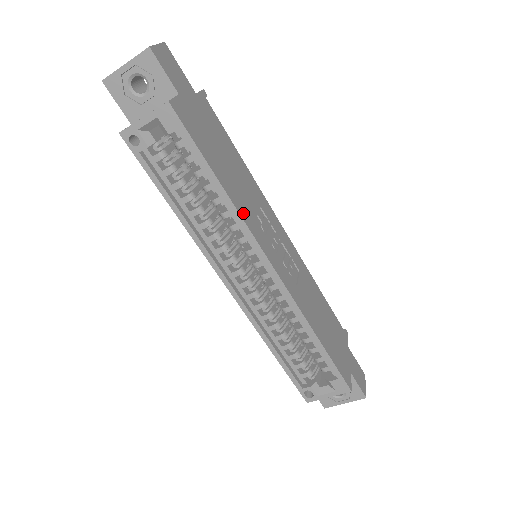
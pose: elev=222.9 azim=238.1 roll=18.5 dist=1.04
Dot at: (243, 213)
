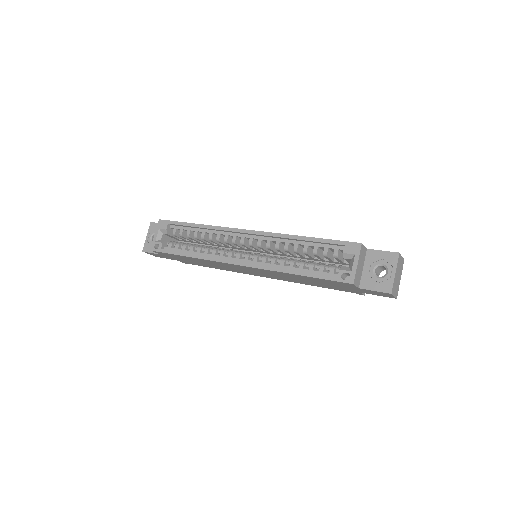
Dot at: occluded
